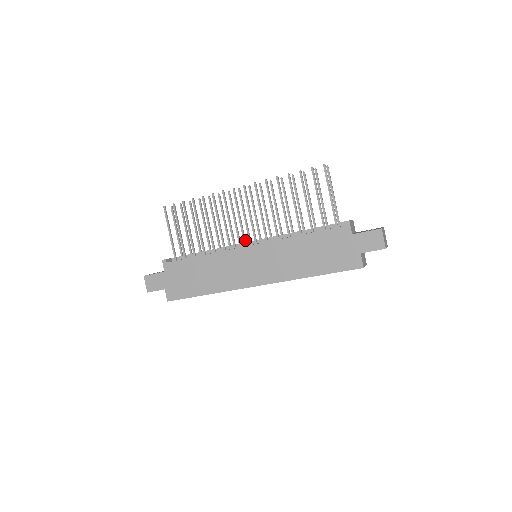
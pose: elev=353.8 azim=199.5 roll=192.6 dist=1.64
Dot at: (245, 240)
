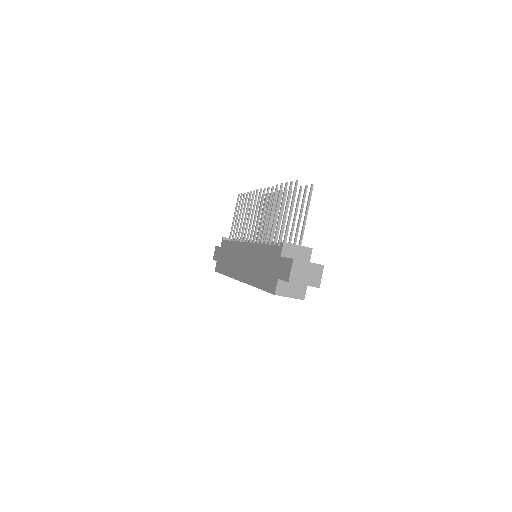
Dot at: (251, 238)
